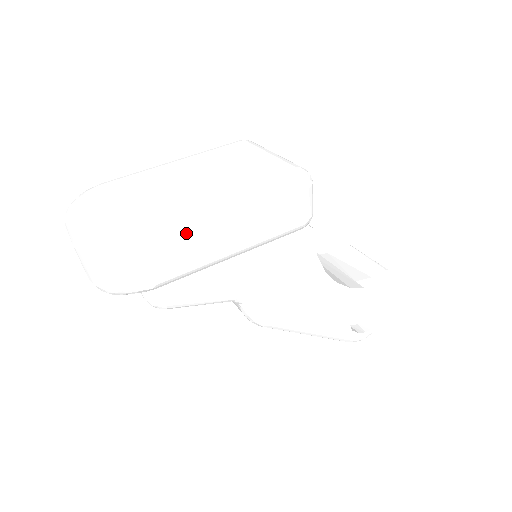
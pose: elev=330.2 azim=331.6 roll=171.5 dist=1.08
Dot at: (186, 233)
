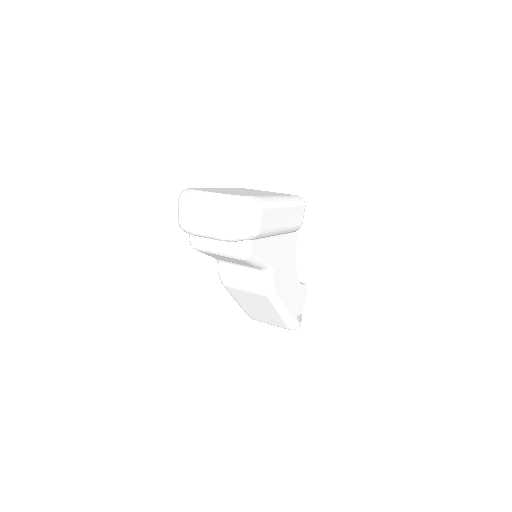
Dot at: (274, 207)
